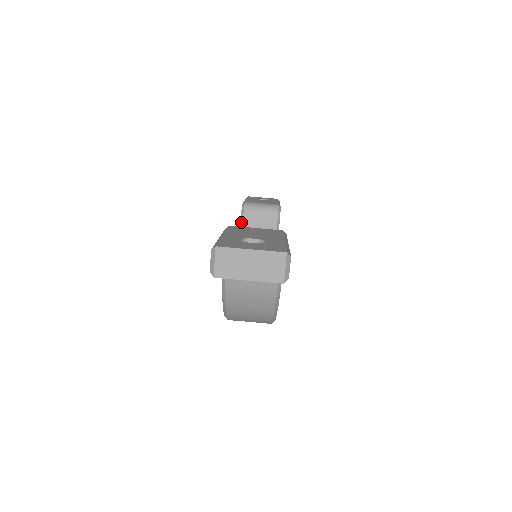
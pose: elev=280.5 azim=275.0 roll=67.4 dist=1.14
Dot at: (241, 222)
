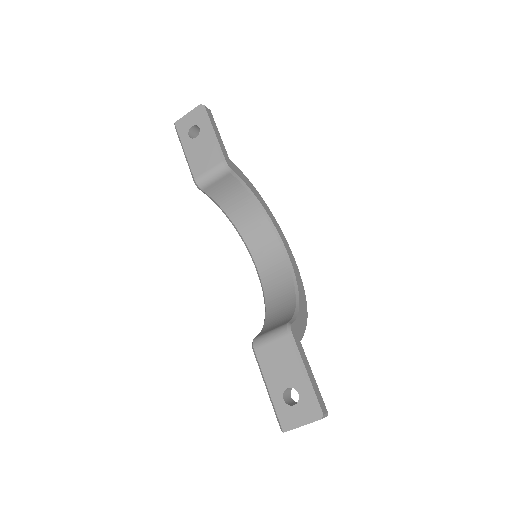
Dot at: (208, 196)
